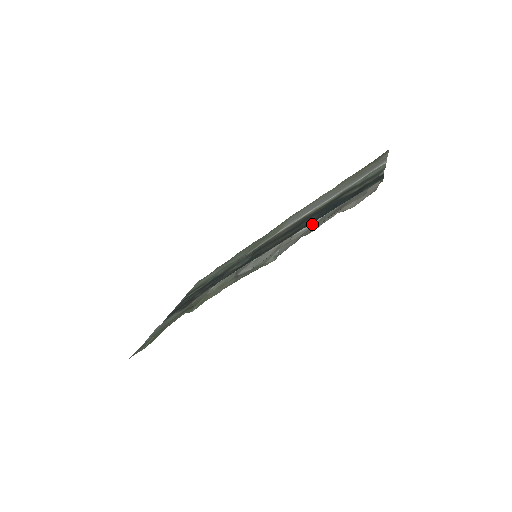
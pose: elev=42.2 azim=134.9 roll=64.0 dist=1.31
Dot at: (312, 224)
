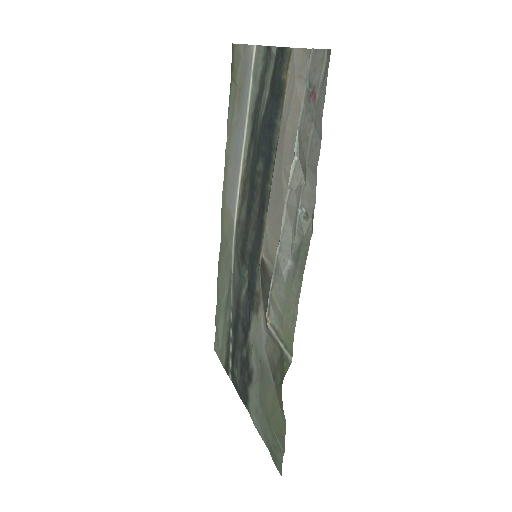
Dot at: (296, 151)
